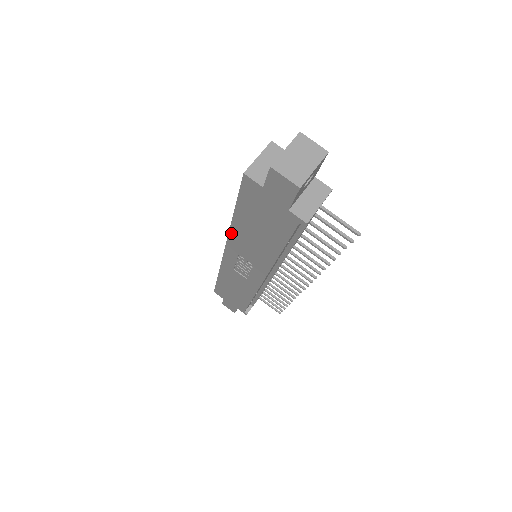
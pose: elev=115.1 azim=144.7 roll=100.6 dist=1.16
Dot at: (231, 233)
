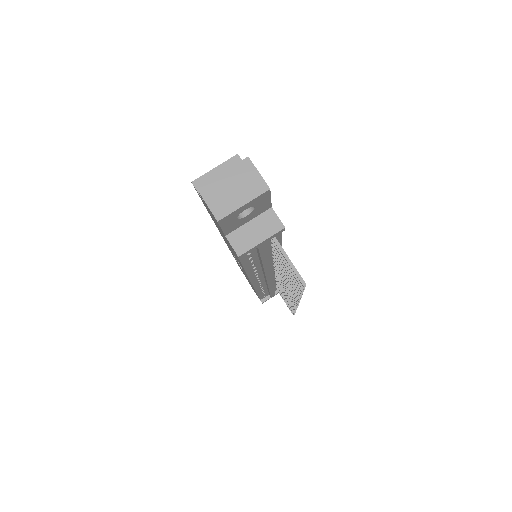
Dot at: occluded
